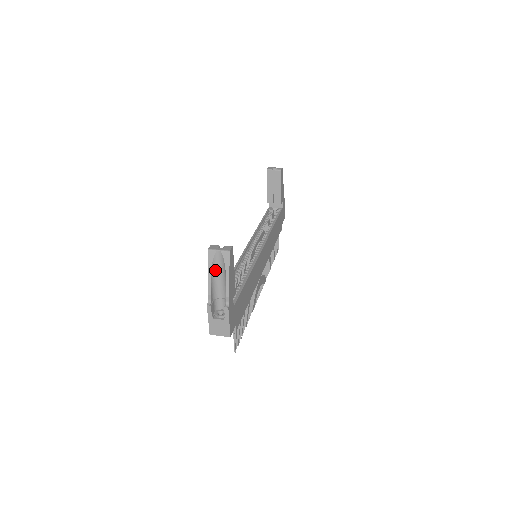
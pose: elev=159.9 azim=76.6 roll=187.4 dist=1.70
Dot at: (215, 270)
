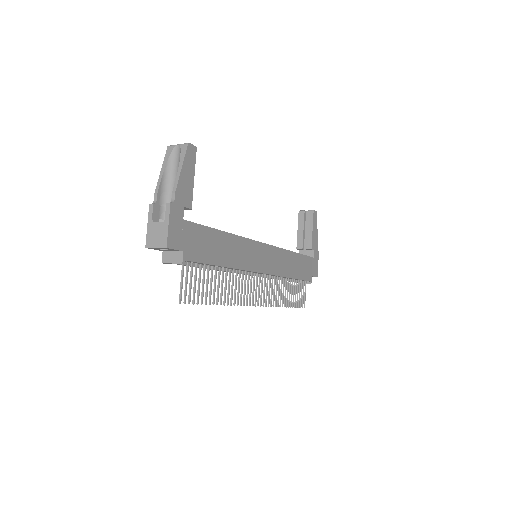
Dot at: (170, 169)
